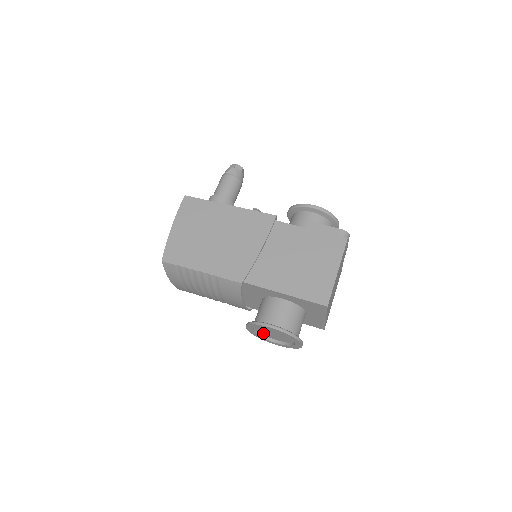
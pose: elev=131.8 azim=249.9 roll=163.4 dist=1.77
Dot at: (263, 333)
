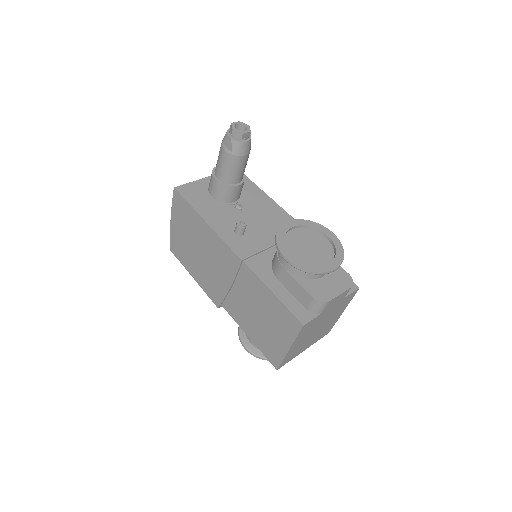
Dot at: occluded
